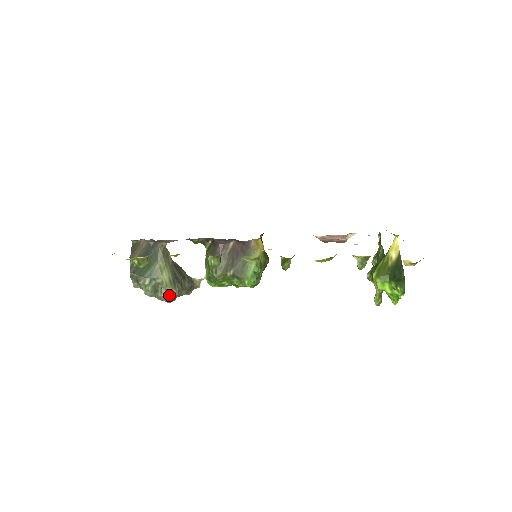
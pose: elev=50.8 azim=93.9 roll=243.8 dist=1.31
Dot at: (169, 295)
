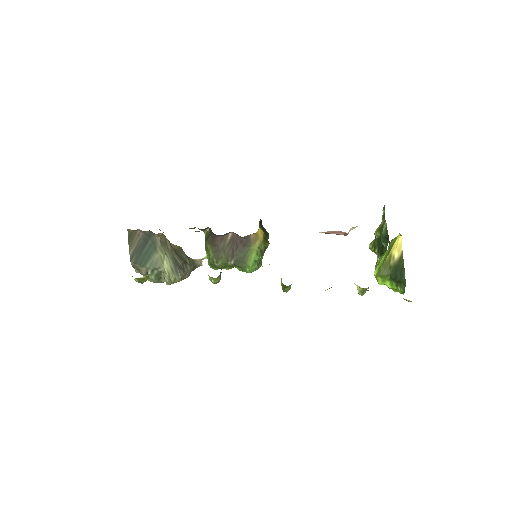
Dot at: (173, 282)
